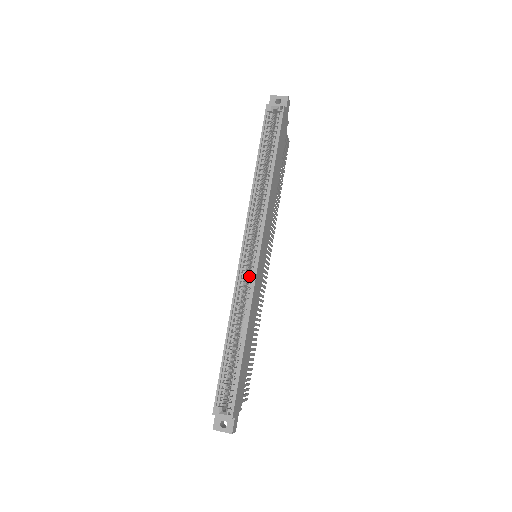
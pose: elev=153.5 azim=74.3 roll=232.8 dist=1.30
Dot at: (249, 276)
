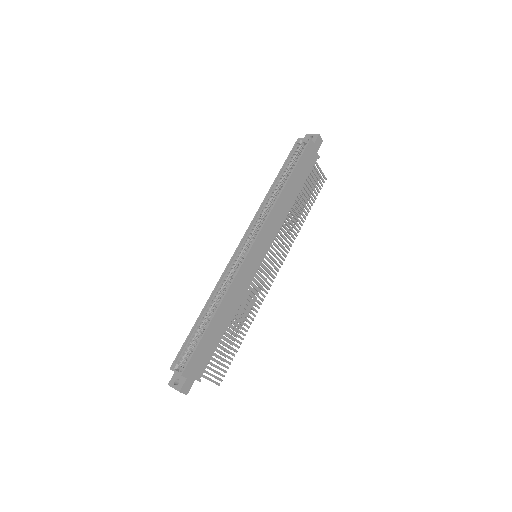
Dot at: (238, 265)
